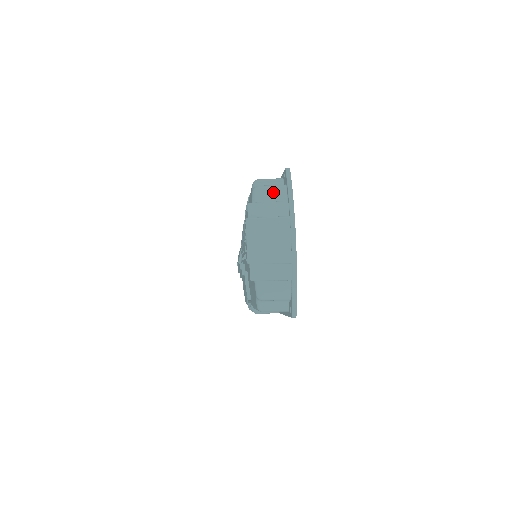
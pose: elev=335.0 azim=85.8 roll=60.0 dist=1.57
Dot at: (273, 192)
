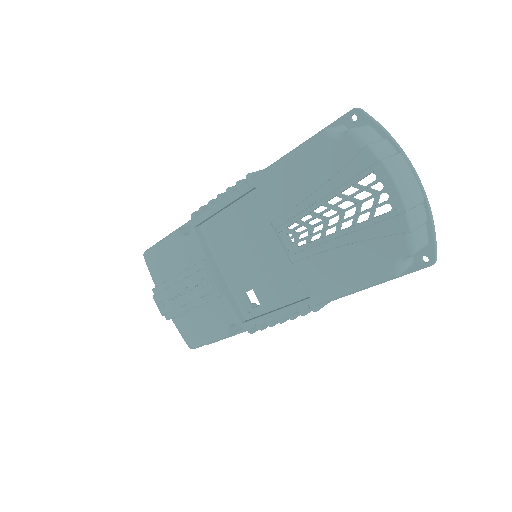
Dot at: (368, 132)
